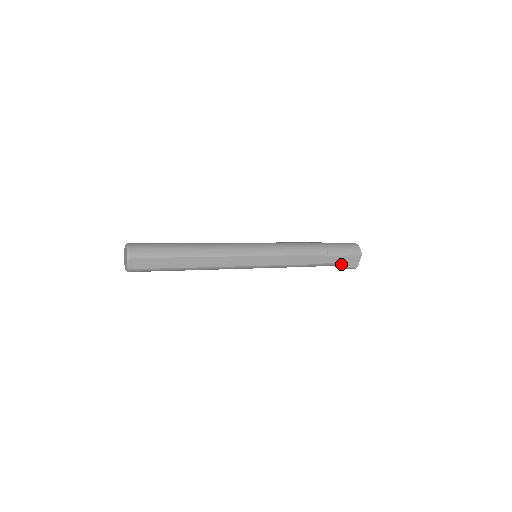
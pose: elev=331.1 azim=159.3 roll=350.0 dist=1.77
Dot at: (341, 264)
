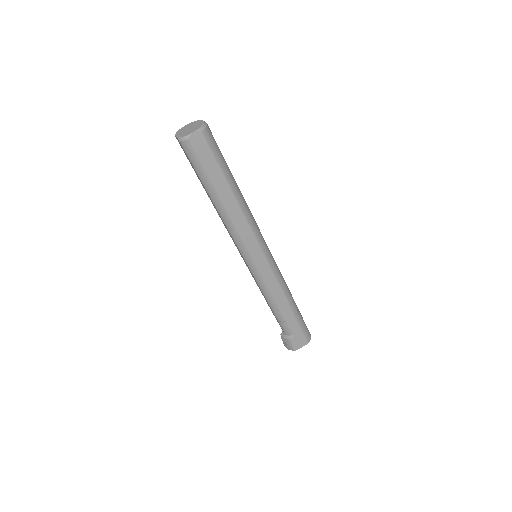
Dot at: (291, 335)
